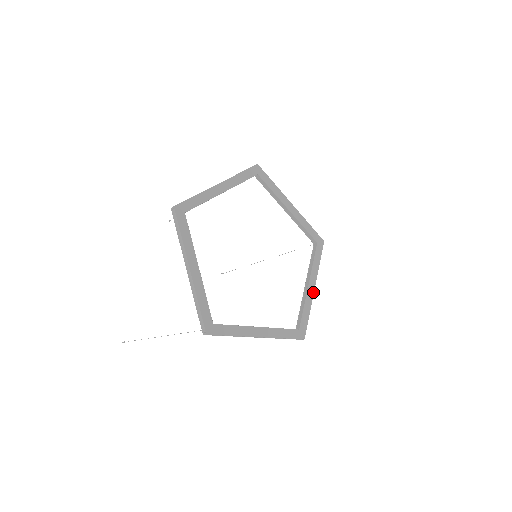
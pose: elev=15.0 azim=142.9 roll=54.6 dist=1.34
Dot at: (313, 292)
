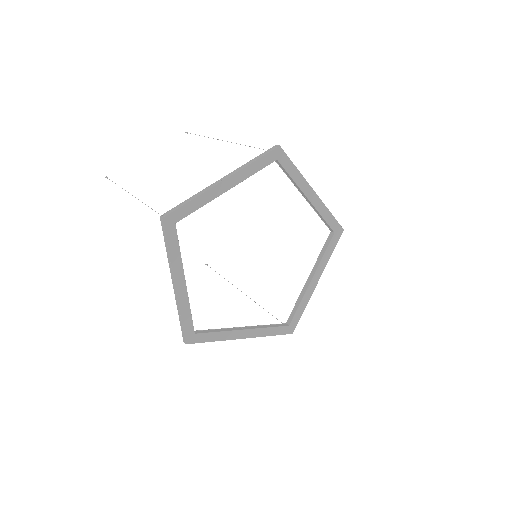
Dot at: (316, 196)
